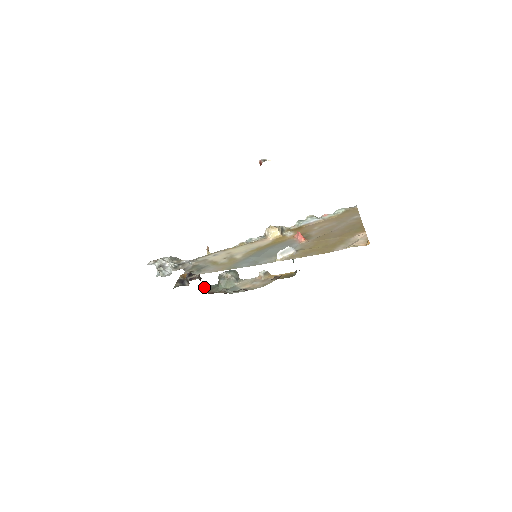
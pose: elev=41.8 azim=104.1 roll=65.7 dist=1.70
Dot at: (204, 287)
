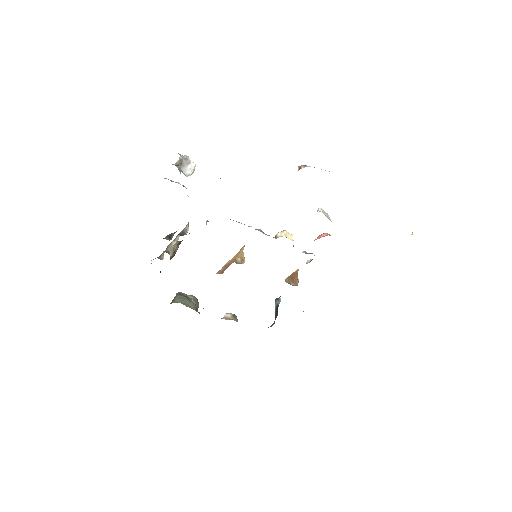
Dot at: occluded
